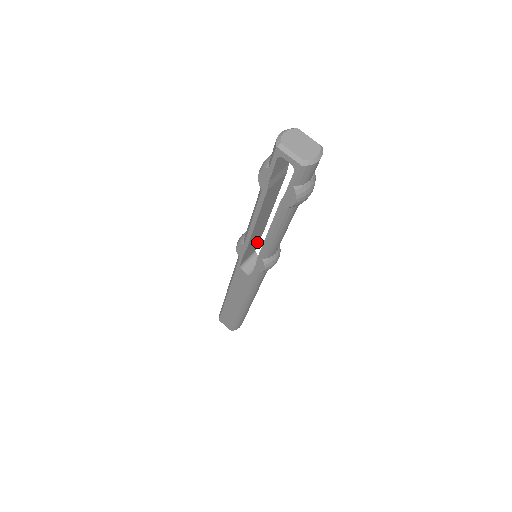
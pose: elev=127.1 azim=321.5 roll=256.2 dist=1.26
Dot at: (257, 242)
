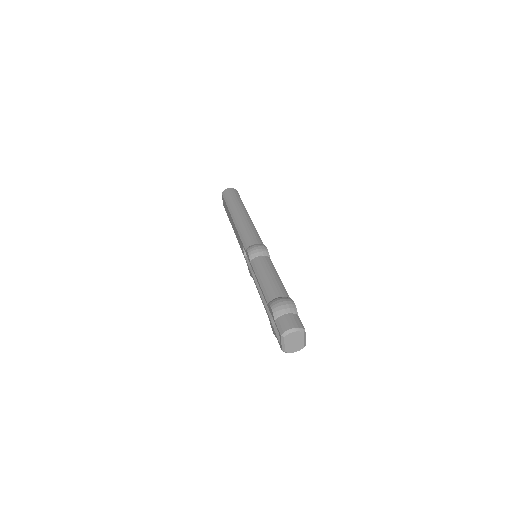
Dot at: occluded
